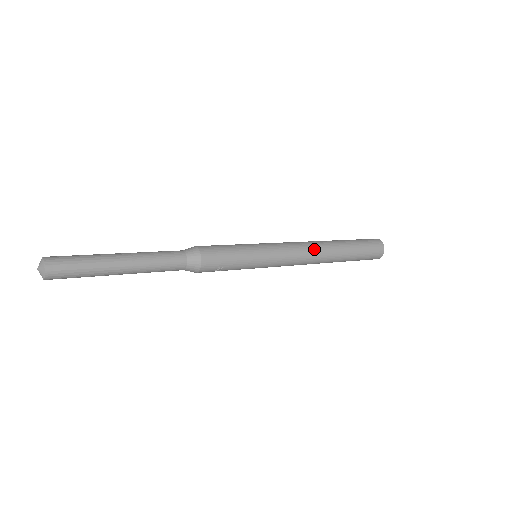
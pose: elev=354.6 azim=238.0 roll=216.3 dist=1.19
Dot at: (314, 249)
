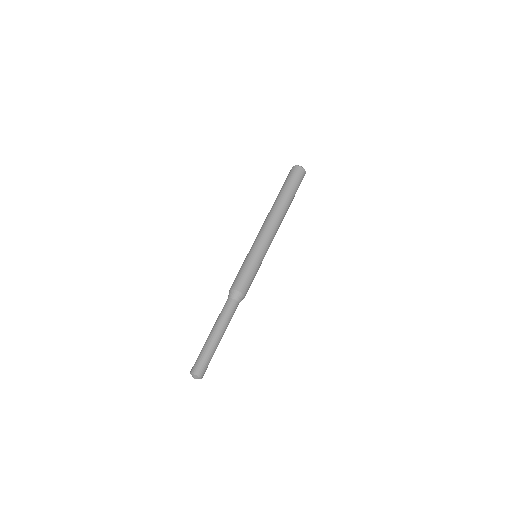
Dot at: occluded
